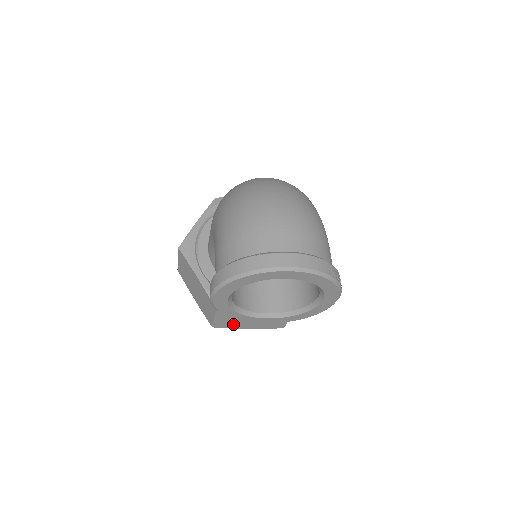
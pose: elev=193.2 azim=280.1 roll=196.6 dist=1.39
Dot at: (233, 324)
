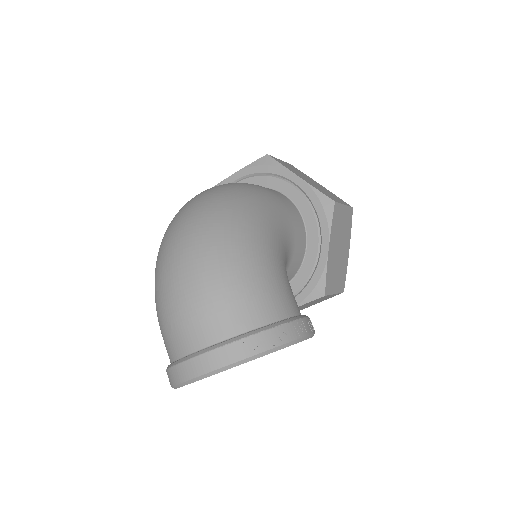
Dot at: occluded
